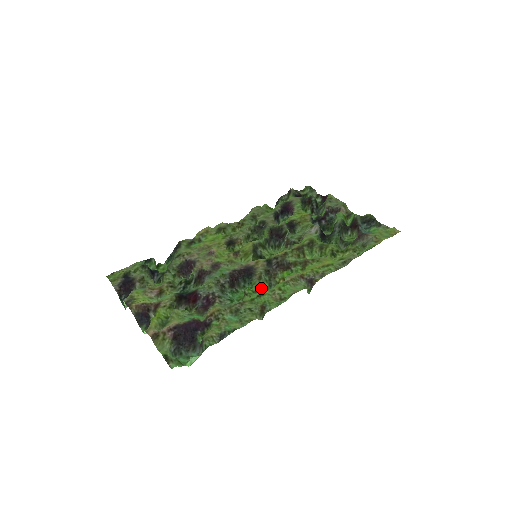
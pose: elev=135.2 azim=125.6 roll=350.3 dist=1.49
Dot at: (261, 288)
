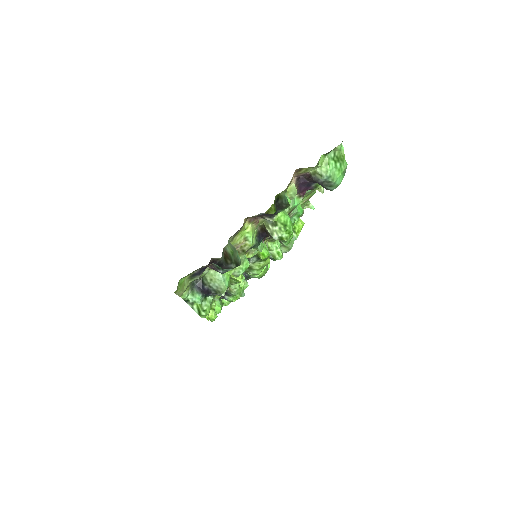
Dot at: occluded
